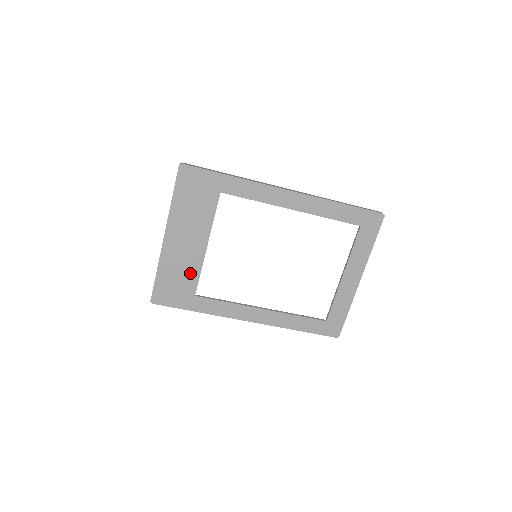
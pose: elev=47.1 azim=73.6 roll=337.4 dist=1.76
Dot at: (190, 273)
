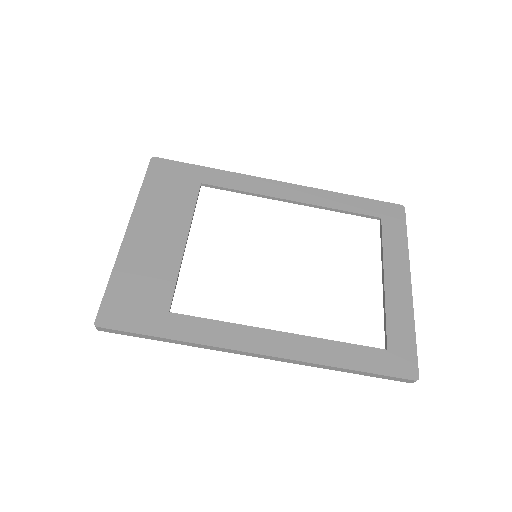
Dot at: (162, 277)
